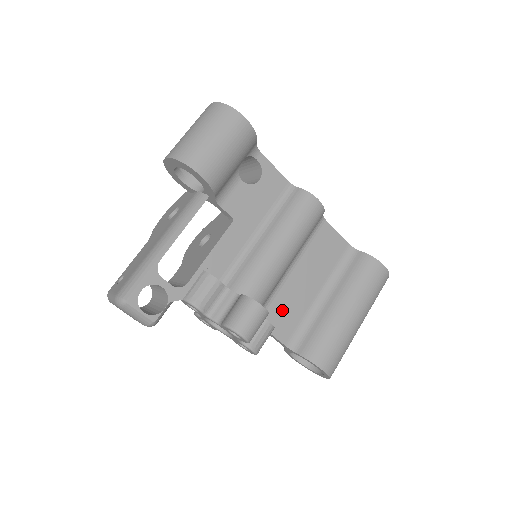
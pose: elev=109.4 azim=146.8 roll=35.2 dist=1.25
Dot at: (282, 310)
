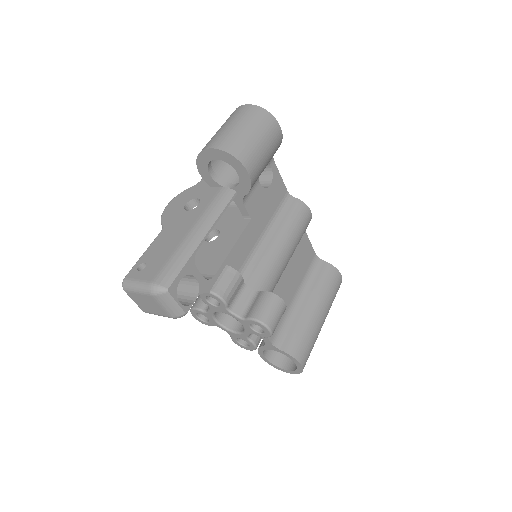
Dot at: occluded
